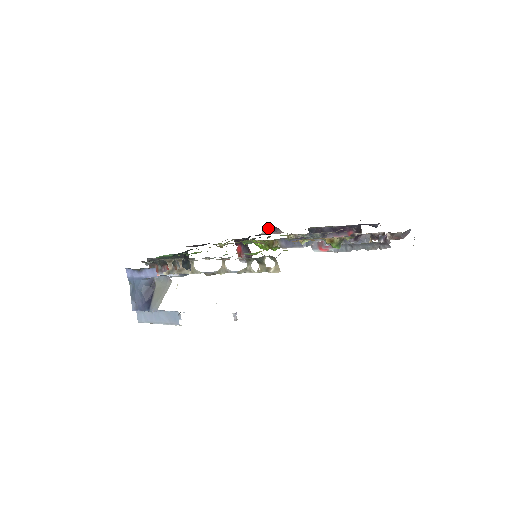
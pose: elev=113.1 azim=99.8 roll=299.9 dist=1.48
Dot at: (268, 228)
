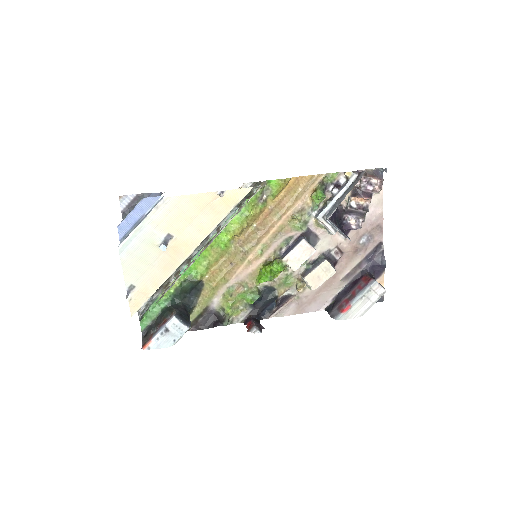
Dot at: (278, 304)
